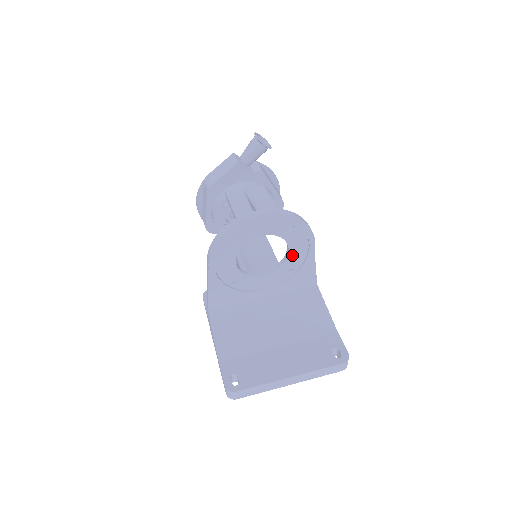
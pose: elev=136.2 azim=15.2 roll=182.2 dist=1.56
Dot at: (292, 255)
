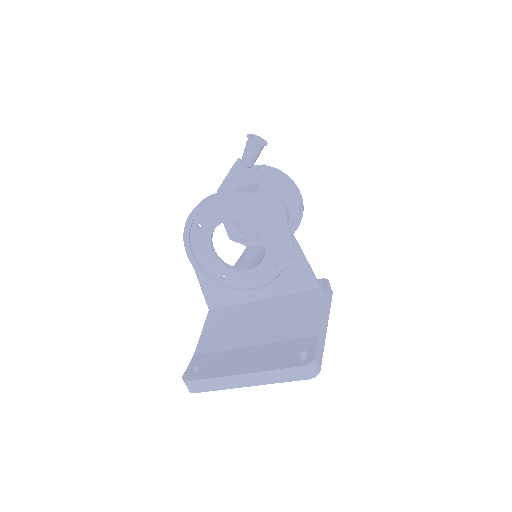
Dot at: (270, 246)
